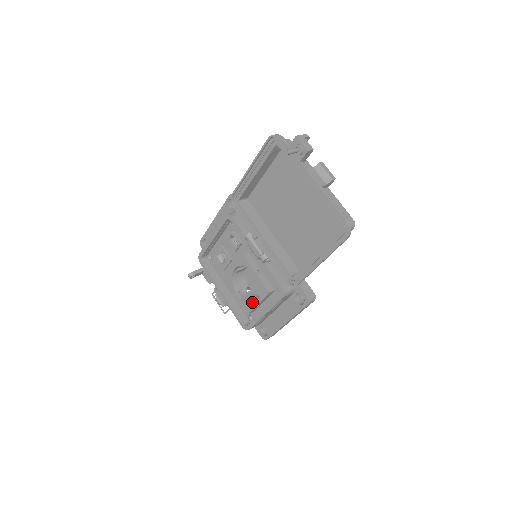
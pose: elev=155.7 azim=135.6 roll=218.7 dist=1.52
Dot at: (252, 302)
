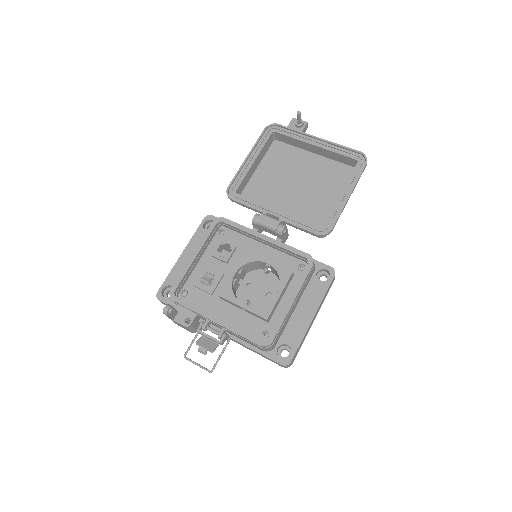
Dot at: (267, 305)
